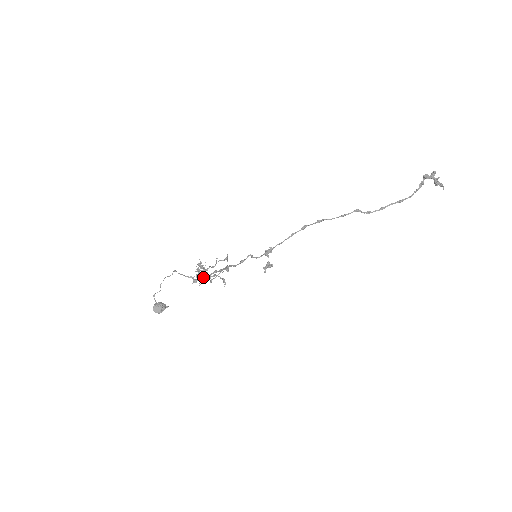
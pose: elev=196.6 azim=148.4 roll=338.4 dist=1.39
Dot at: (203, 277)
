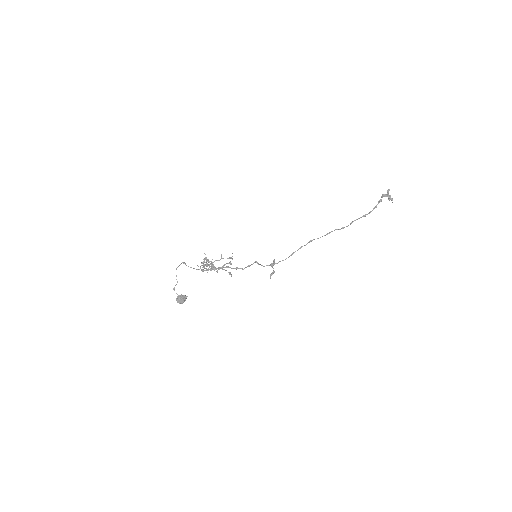
Dot at: occluded
